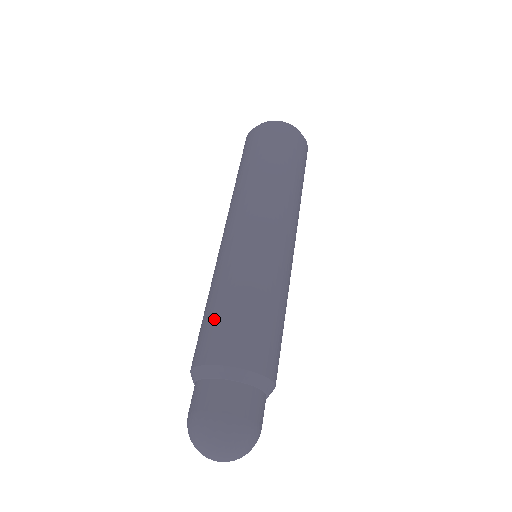
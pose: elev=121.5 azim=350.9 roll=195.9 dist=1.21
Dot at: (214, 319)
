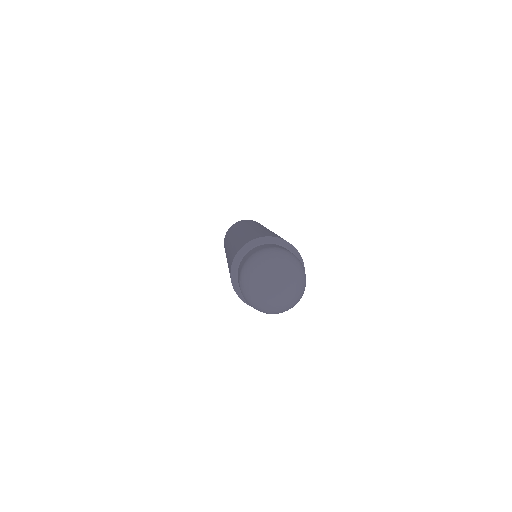
Dot at: (253, 234)
